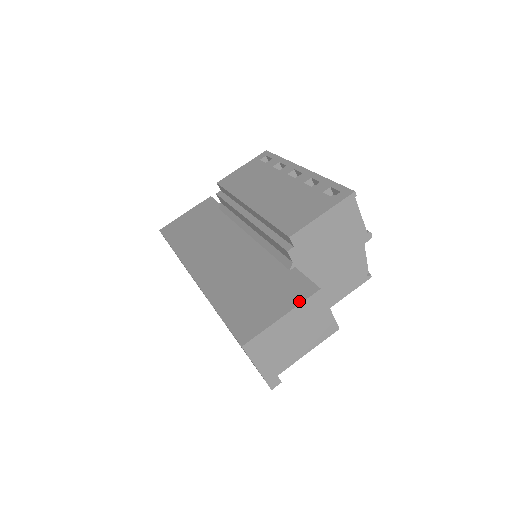
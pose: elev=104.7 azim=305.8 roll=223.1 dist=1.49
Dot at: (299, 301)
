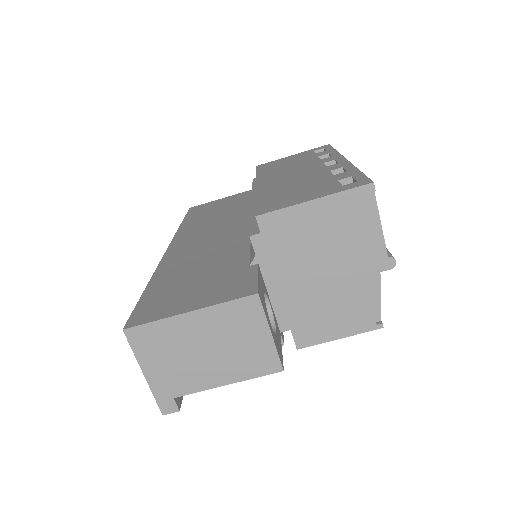
Dot at: (223, 300)
